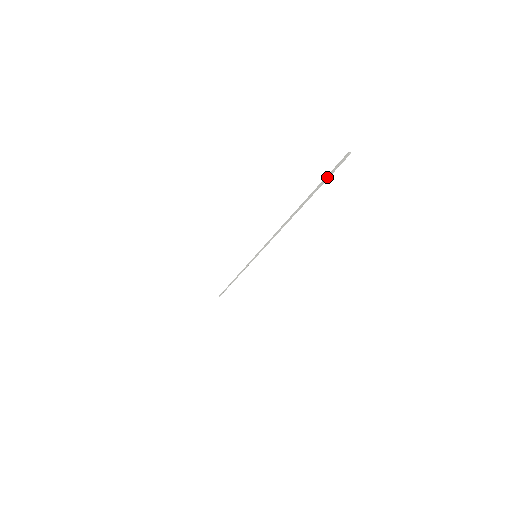
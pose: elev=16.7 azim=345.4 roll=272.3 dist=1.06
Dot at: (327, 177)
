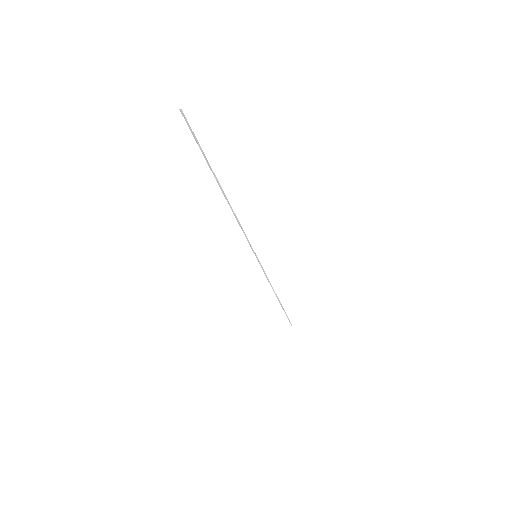
Dot at: (196, 140)
